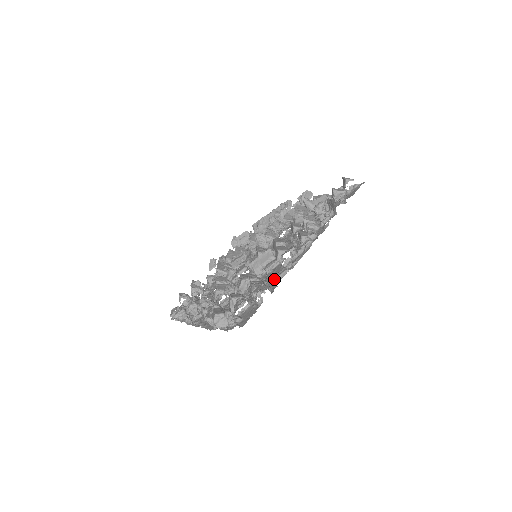
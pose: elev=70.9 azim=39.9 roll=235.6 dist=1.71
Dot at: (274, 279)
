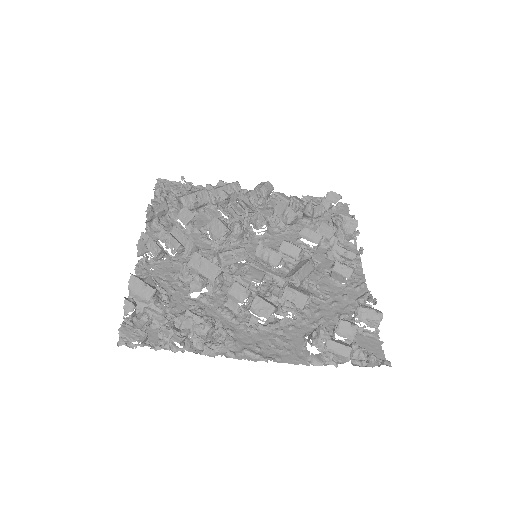
Dot at: (349, 300)
